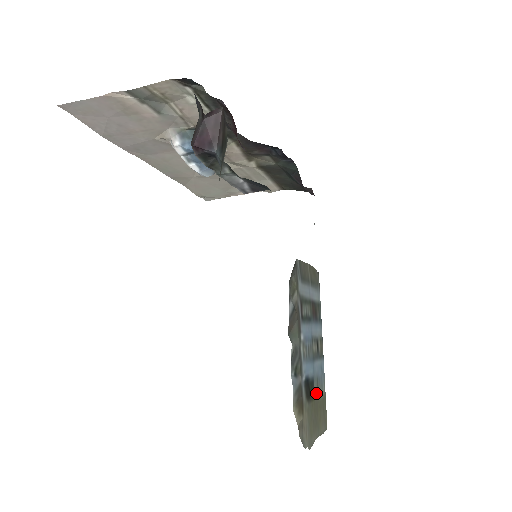
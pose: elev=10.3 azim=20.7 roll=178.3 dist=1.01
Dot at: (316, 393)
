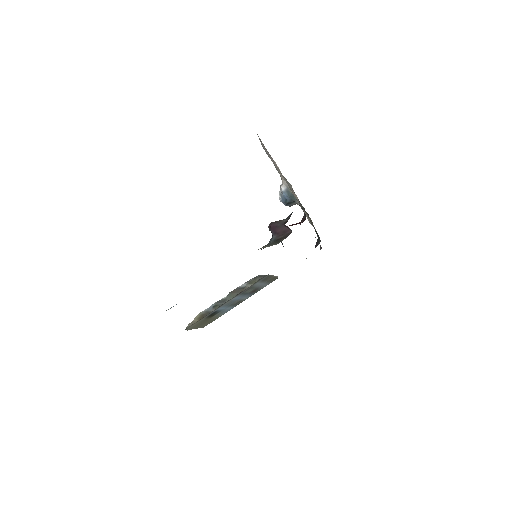
Dot at: (215, 316)
